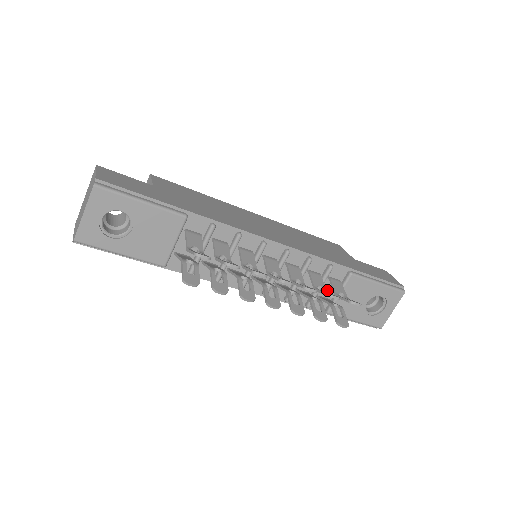
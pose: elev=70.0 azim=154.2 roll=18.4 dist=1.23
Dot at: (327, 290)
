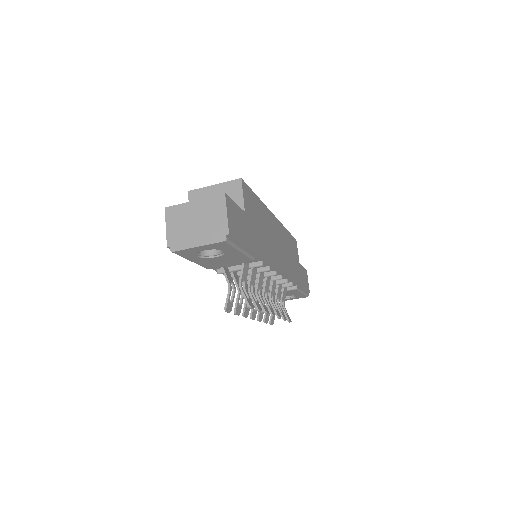
Dot at: occluded
